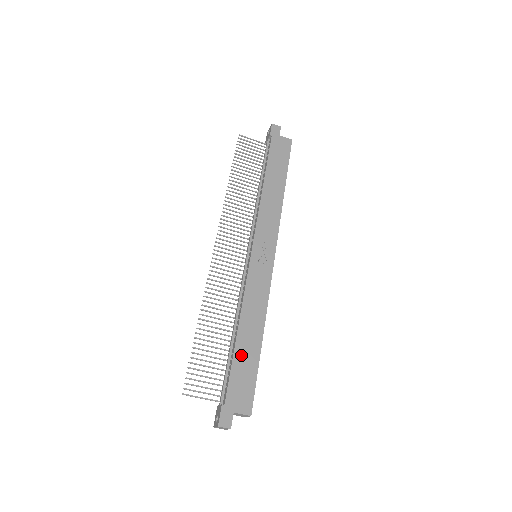
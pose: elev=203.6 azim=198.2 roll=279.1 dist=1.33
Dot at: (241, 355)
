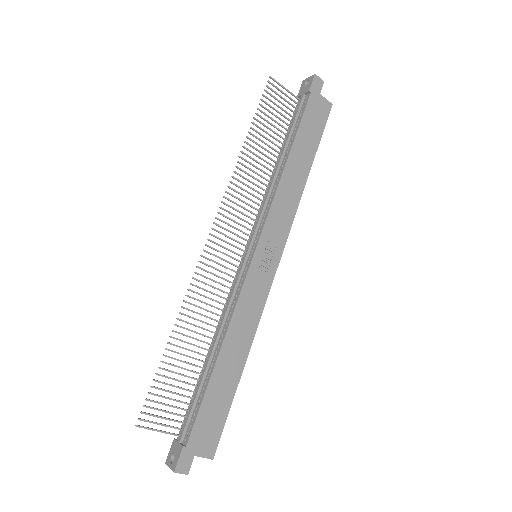
Dot at: (216, 387)
